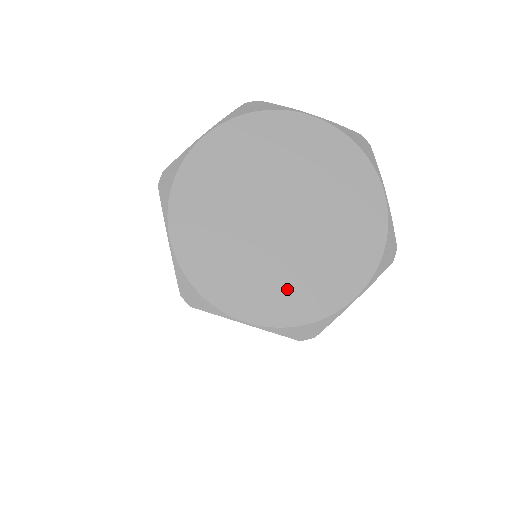
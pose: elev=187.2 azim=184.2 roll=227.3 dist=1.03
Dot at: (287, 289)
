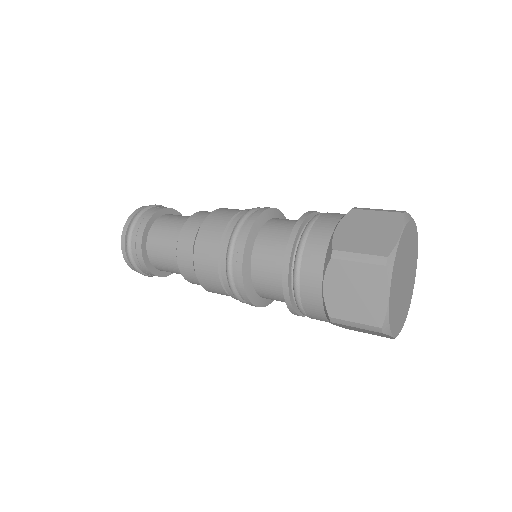
Dot at: (401, 316)
